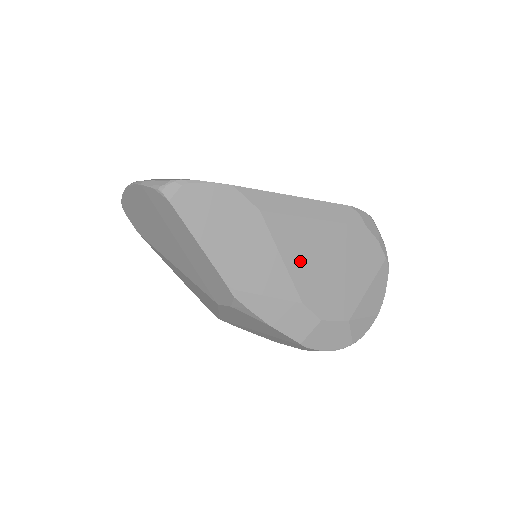
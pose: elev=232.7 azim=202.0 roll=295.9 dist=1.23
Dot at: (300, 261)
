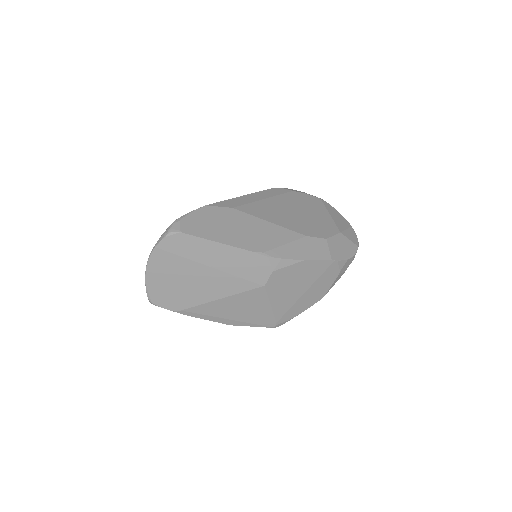
Dot at: (280, 219)
